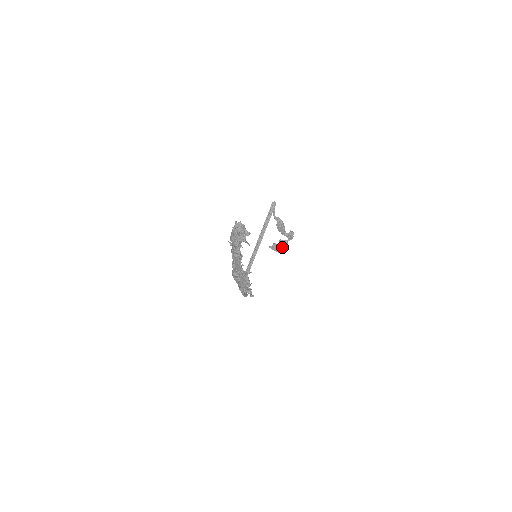
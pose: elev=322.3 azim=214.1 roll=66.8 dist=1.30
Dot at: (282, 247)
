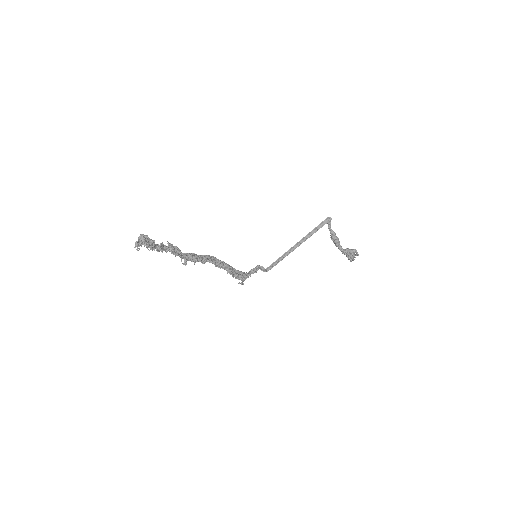
Dot at: occluded
